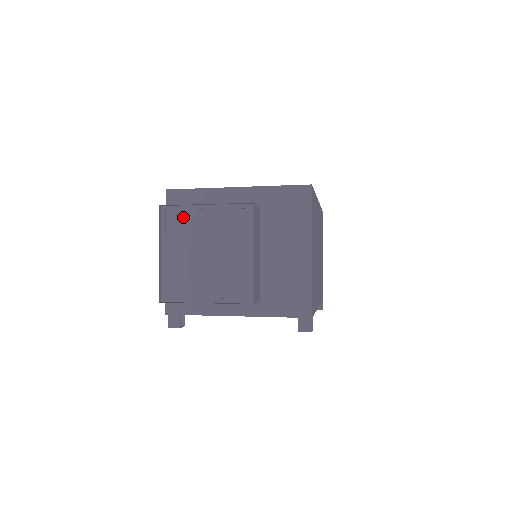
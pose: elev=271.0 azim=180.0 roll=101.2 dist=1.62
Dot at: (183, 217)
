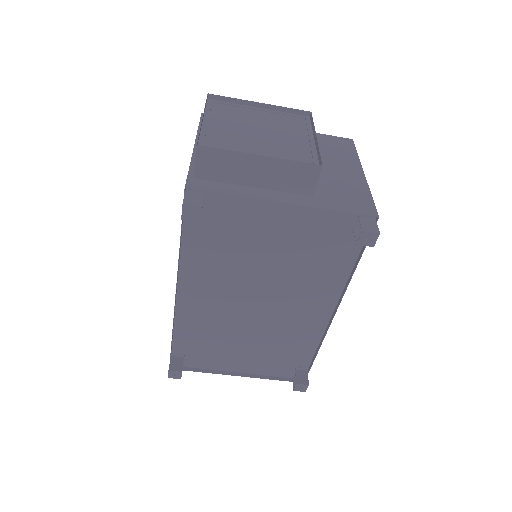
Dot at: (232, 109)
